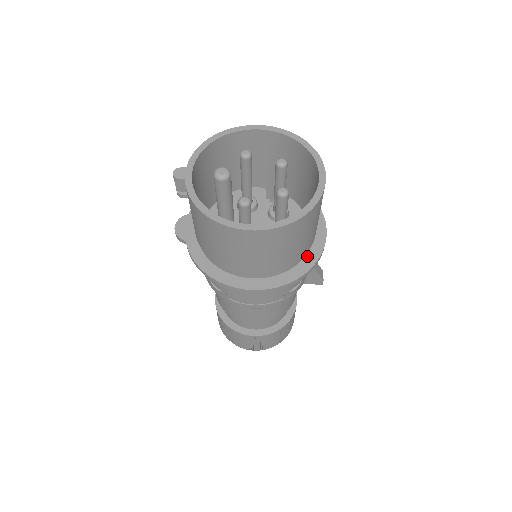
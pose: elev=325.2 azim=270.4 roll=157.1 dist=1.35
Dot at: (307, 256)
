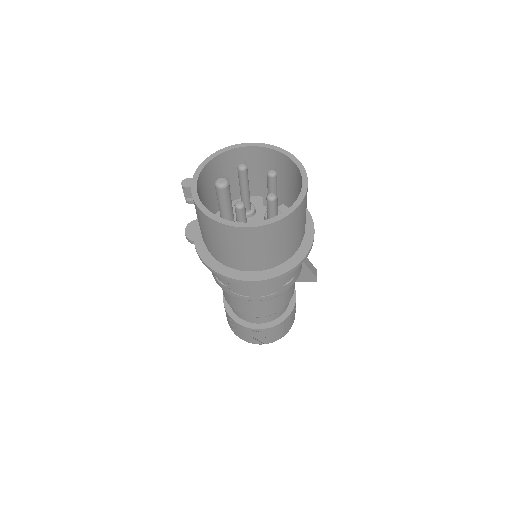
Dot at: (297, 253)
